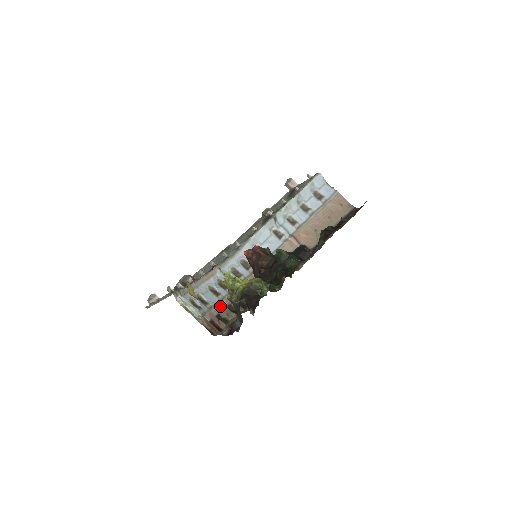
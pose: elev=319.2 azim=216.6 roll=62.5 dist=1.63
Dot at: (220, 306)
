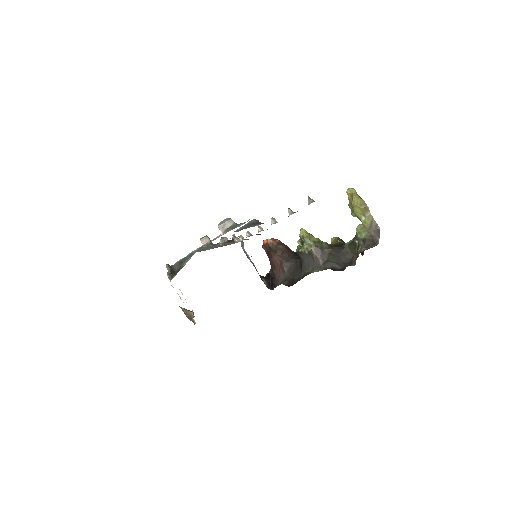
Dot at: occluded
